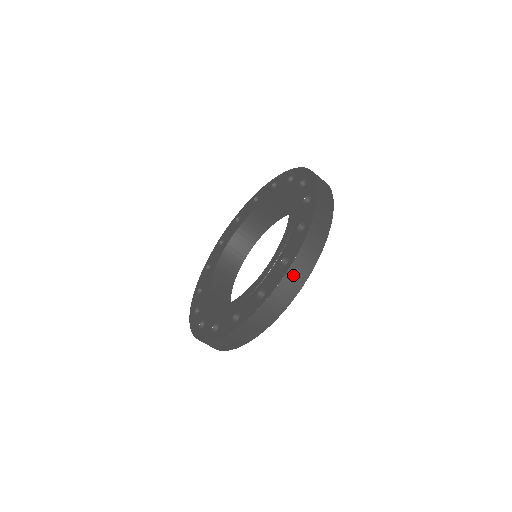
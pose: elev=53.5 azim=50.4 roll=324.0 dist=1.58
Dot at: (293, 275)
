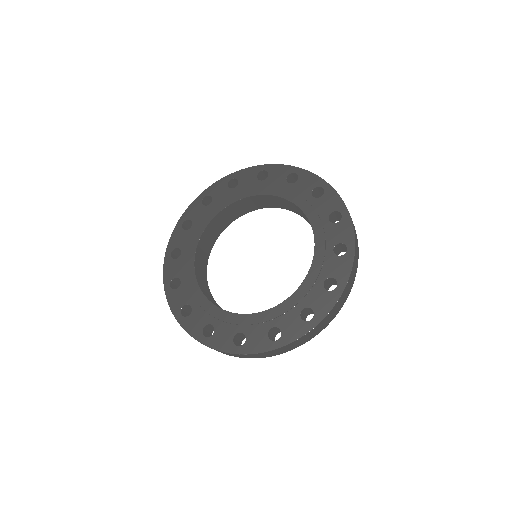
Dot at: (355, 259)
